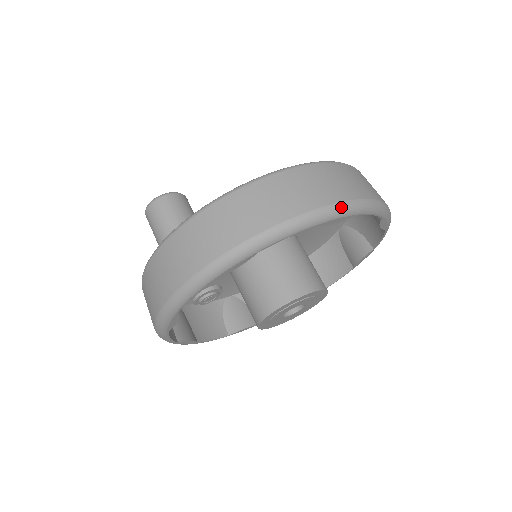
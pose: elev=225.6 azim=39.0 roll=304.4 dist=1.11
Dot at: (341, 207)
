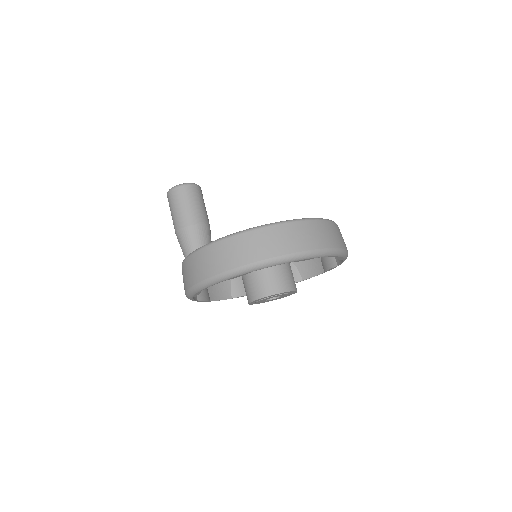
Dot at: (347, 253)
